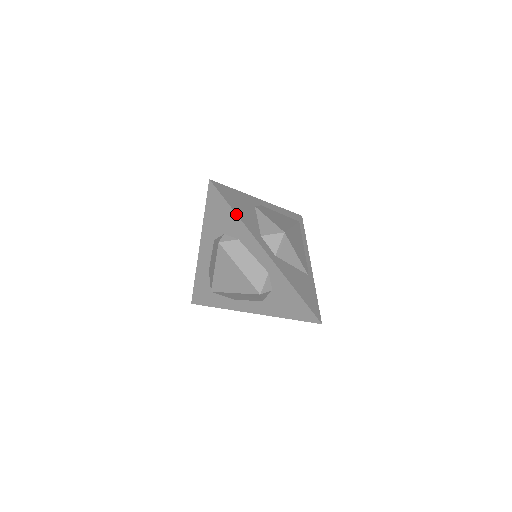
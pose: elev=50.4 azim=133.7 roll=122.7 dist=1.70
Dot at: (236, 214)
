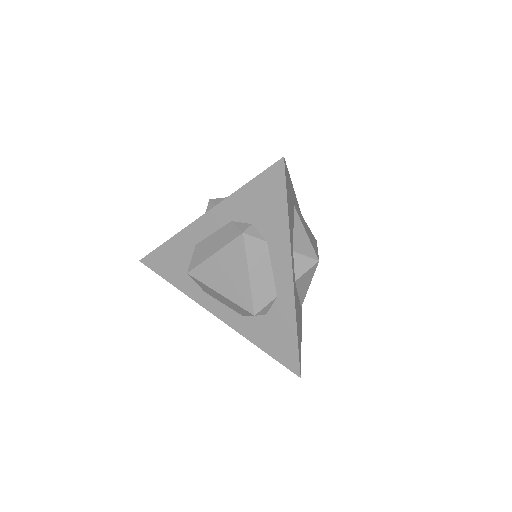
Dot at: (288, 216)
